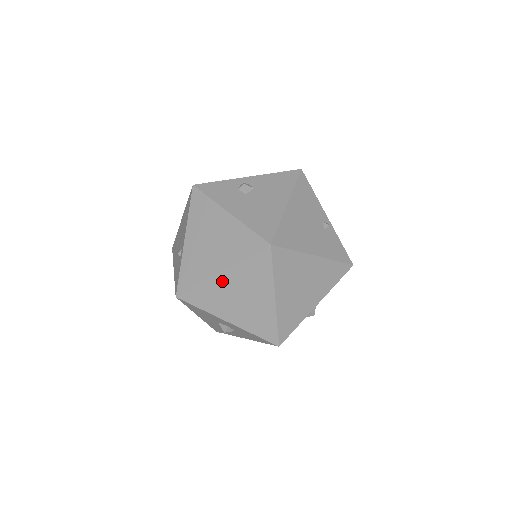
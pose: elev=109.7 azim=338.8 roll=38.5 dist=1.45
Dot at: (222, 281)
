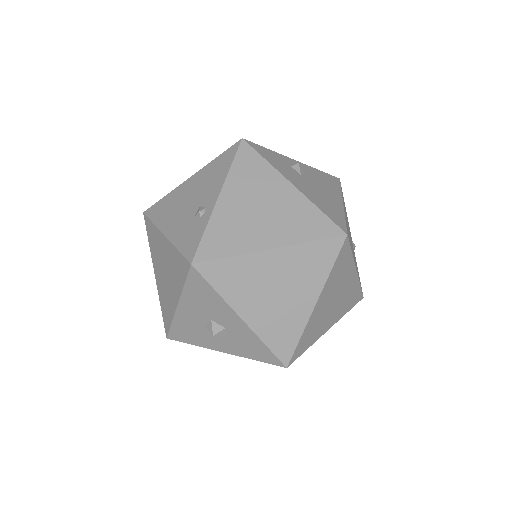
Dot at: (266, 261)
